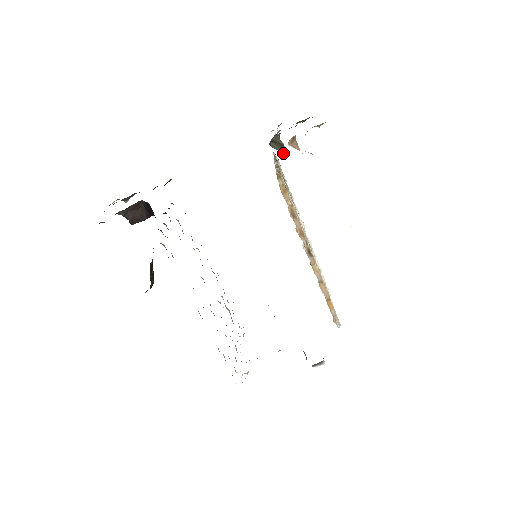
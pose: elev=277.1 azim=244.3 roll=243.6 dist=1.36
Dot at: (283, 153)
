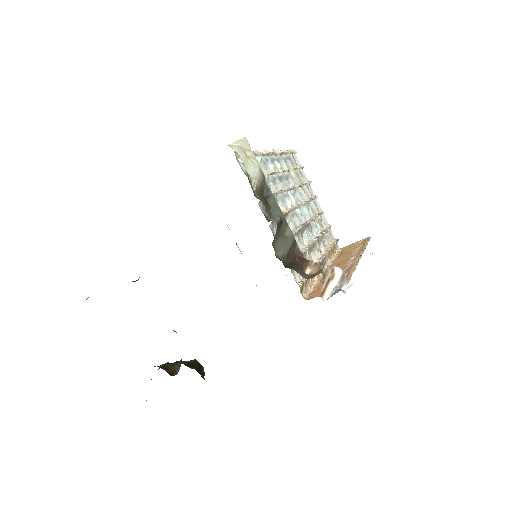
Dot at: (292, 248)
